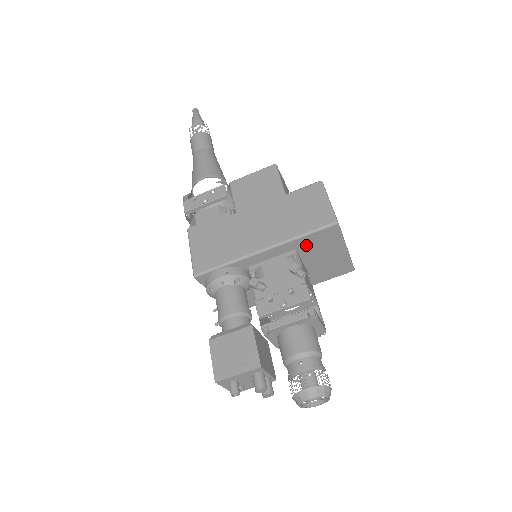
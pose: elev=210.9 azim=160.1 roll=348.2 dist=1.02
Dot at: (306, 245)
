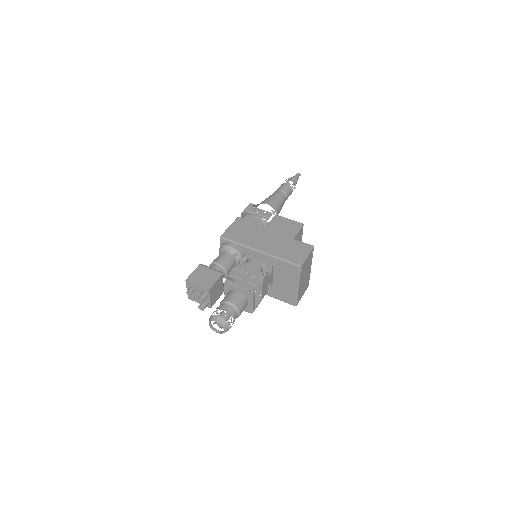
Dot at: (280, 266)
